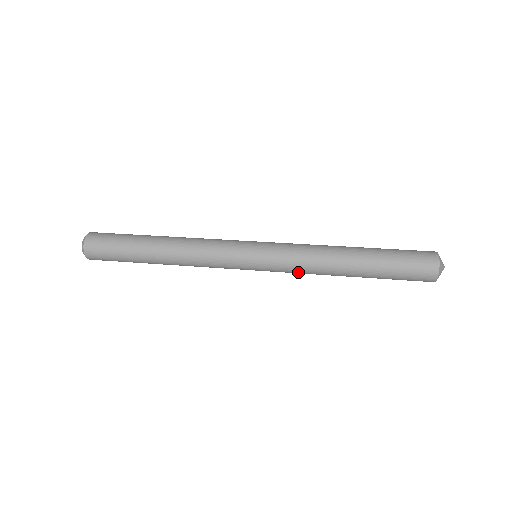
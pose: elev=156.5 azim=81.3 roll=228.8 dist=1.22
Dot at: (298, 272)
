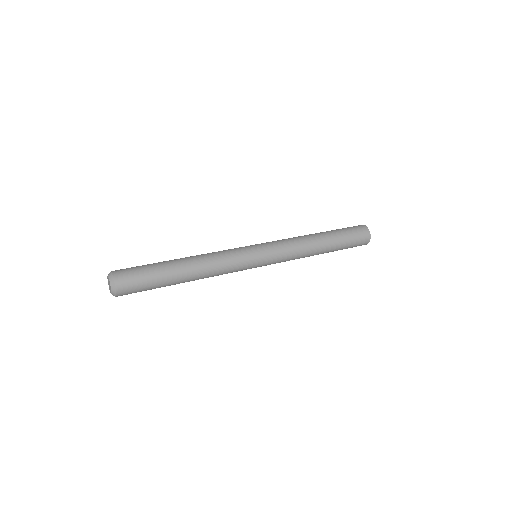
Dot at: (289, 260)
